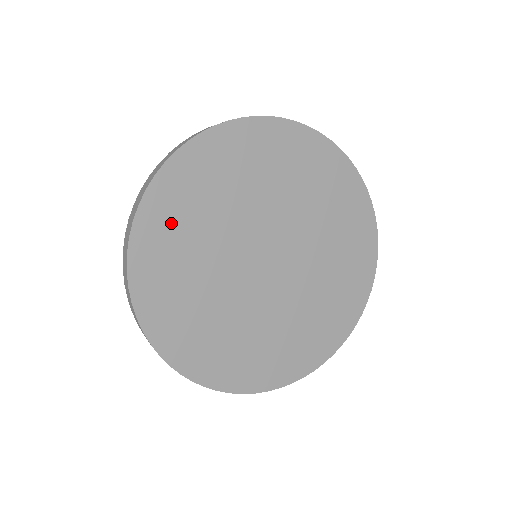
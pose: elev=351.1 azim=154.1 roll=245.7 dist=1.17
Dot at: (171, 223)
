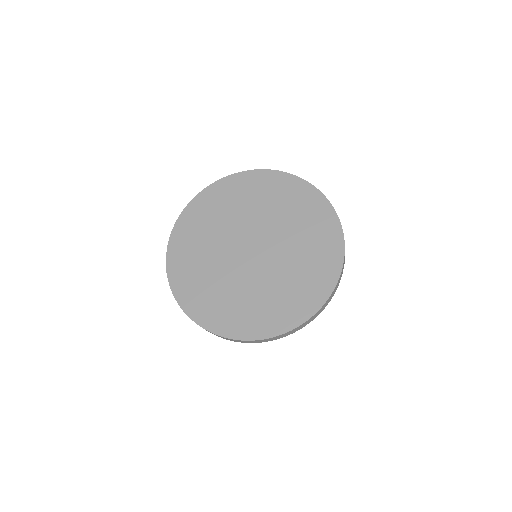
Dot at: (185, 263)
